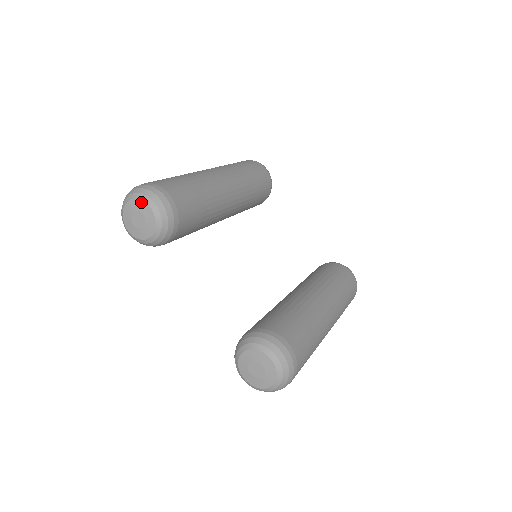
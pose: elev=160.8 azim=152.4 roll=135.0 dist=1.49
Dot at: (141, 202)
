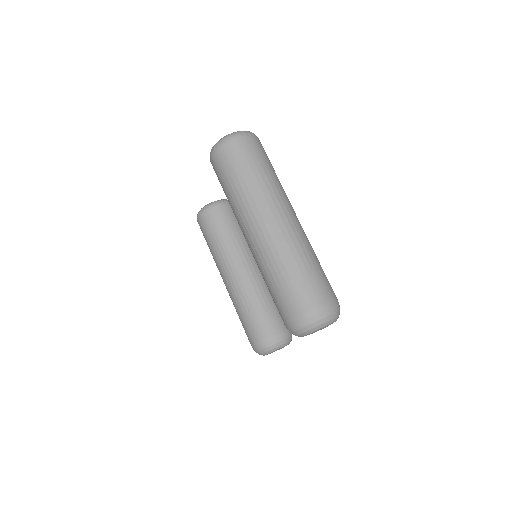
Dot at: occluded
